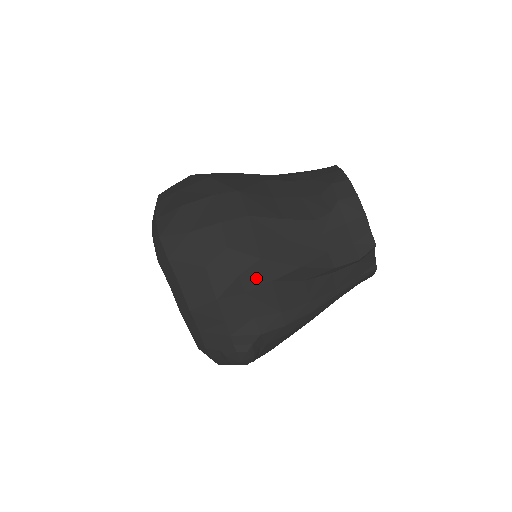
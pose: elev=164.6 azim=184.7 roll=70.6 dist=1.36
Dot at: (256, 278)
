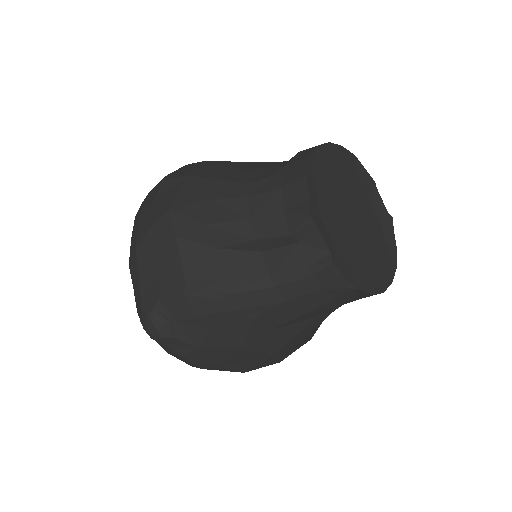
Dot at: (164, 230)
